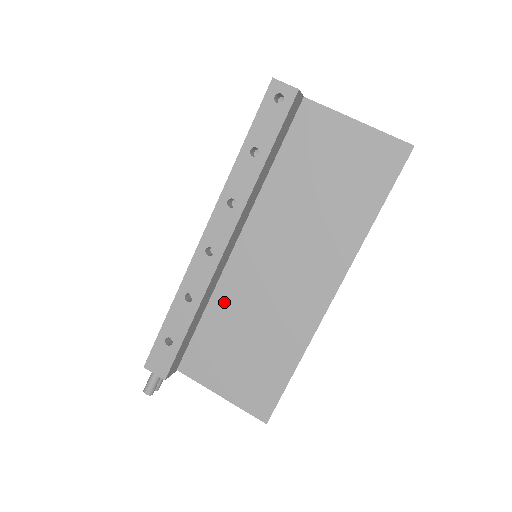
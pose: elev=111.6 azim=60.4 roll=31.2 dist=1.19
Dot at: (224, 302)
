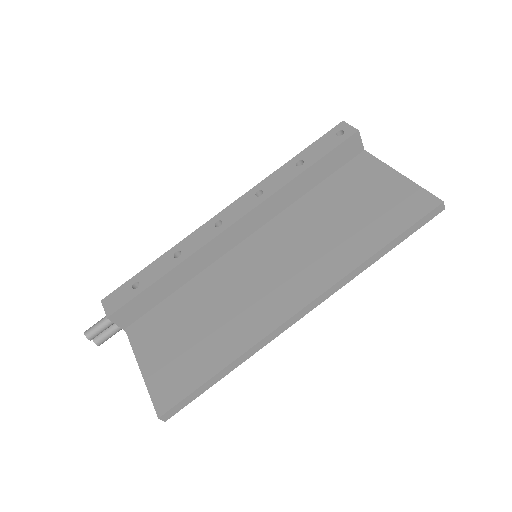
Dot at: (204, 283)
